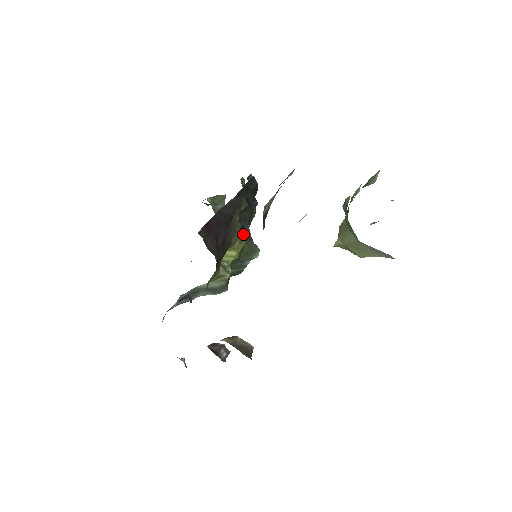
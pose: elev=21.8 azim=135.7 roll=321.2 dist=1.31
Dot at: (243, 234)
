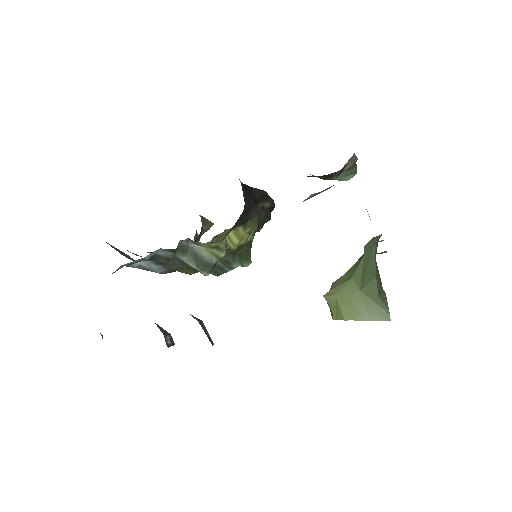
Dot at: (256, 226)
